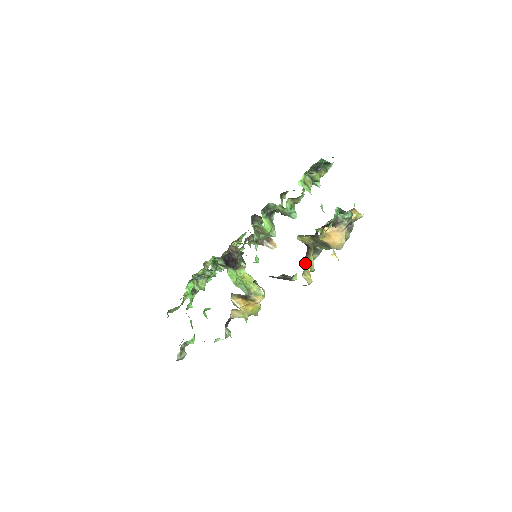
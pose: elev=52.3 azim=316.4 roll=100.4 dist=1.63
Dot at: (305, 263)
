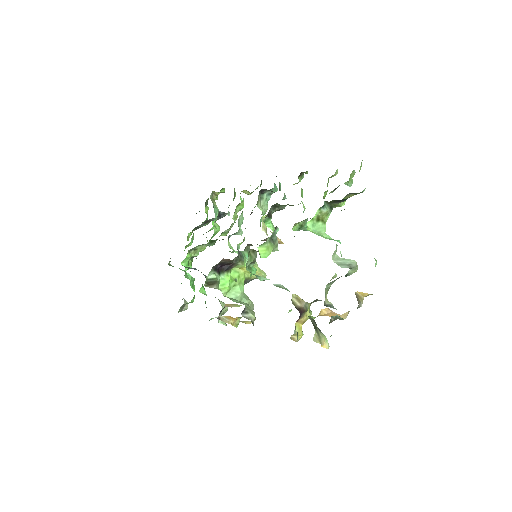
Dot at: (297, 321)
